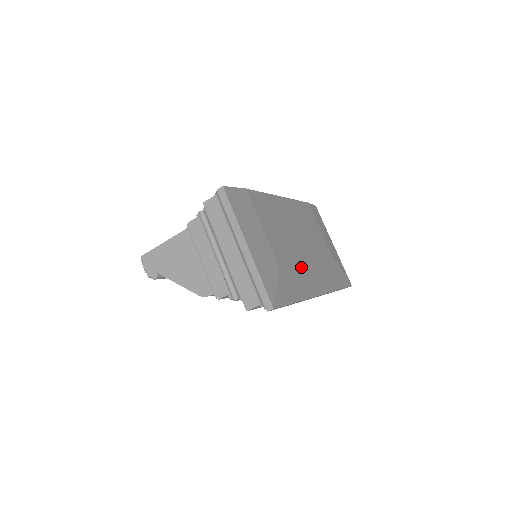
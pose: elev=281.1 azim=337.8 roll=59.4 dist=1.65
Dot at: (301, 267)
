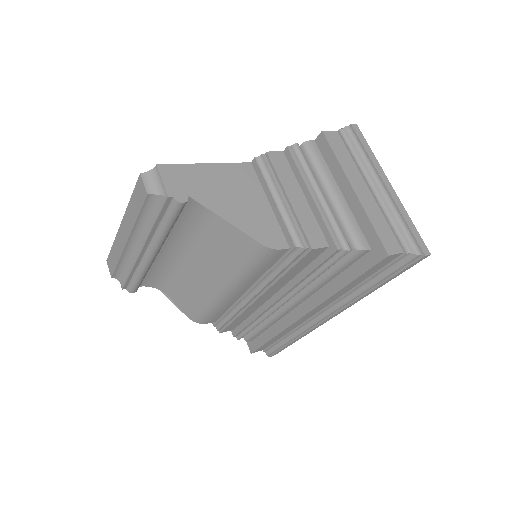
Dot at: occluded
